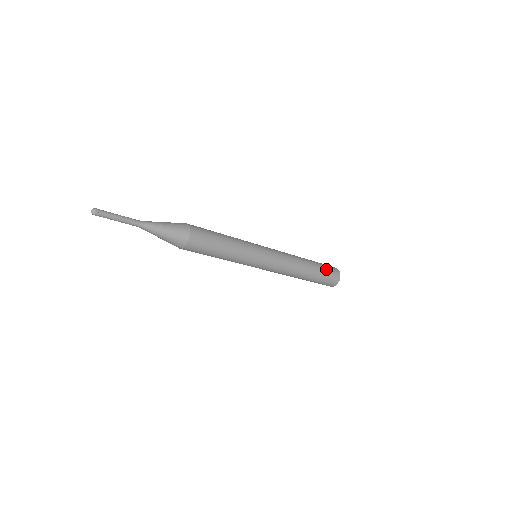
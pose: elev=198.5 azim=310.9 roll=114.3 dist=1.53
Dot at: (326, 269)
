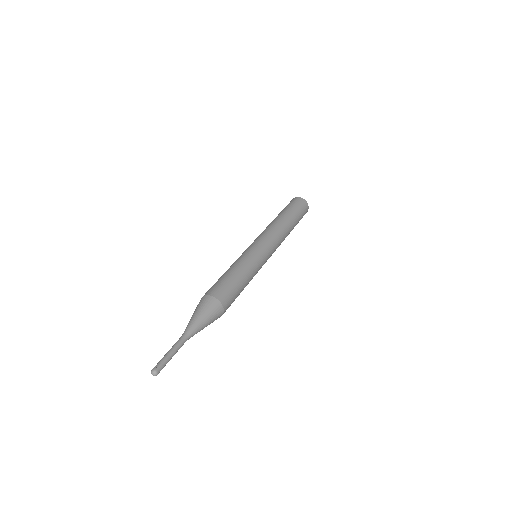
Dot at: (296, 208)
